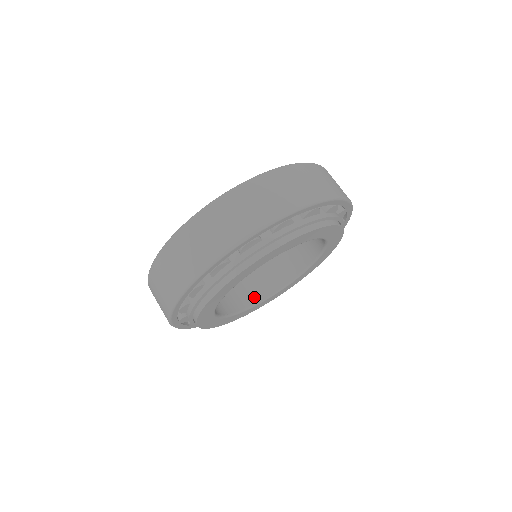
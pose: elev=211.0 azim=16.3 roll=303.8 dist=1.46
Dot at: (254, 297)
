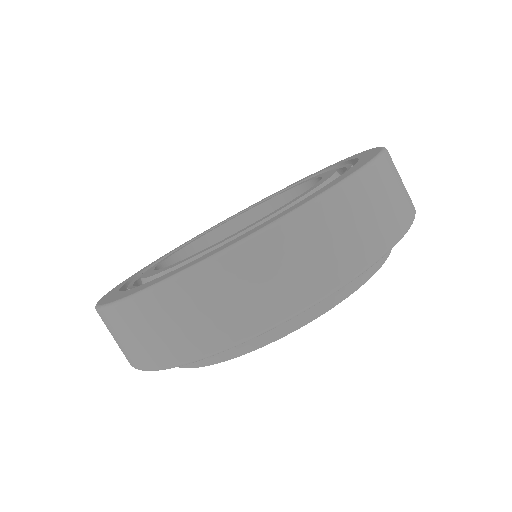
Dot at: occluded
